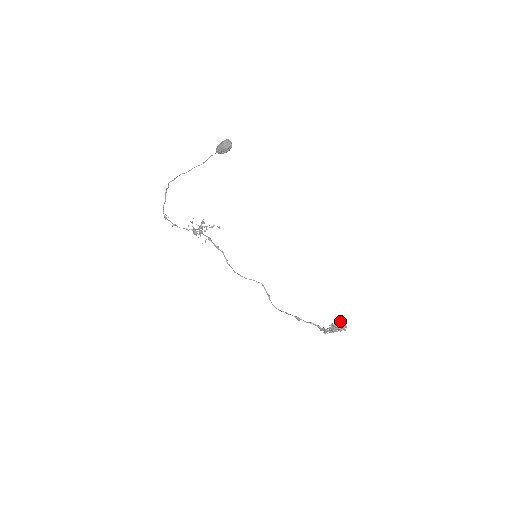
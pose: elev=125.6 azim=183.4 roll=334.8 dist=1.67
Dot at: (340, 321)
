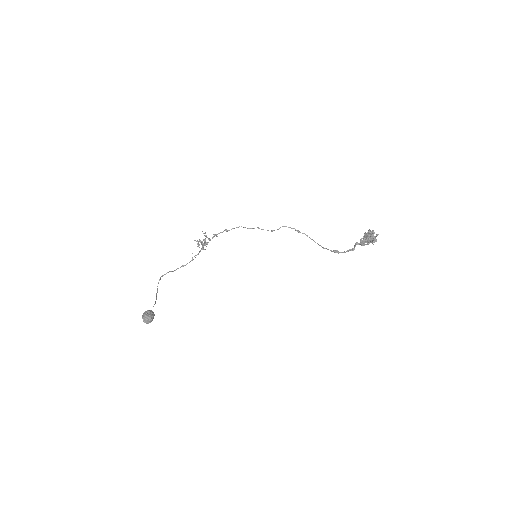
Dot at: occluded
